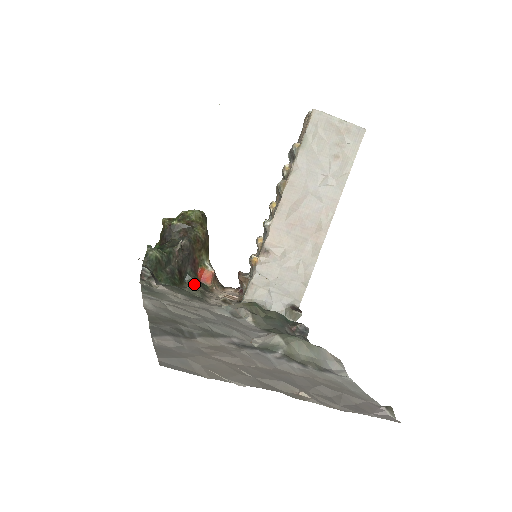
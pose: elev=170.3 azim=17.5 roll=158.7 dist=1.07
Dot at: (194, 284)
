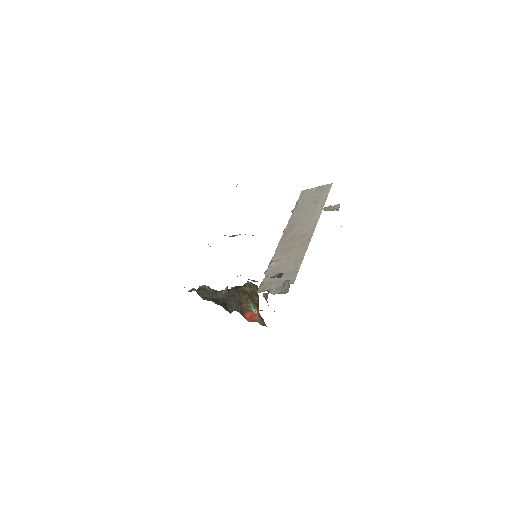
Dot at: occluded
